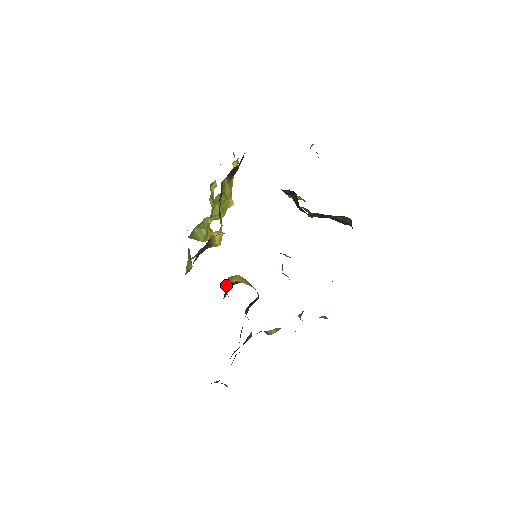
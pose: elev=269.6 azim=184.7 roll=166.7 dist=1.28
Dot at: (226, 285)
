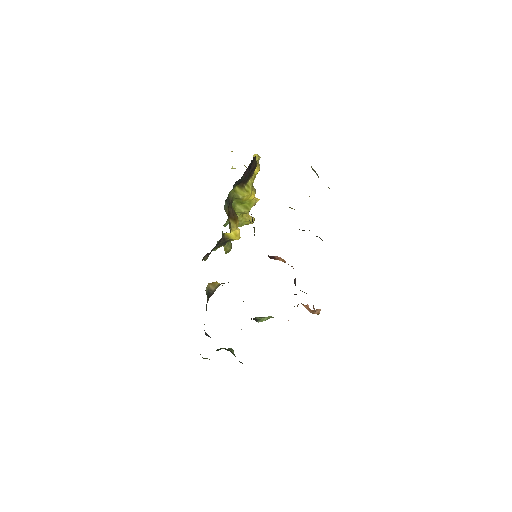
Dot at: (209, 288)
